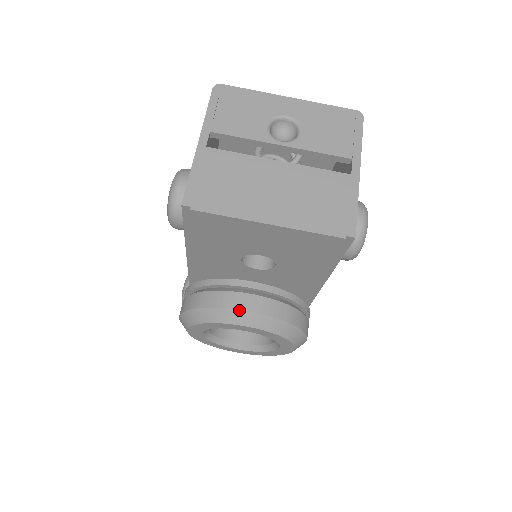
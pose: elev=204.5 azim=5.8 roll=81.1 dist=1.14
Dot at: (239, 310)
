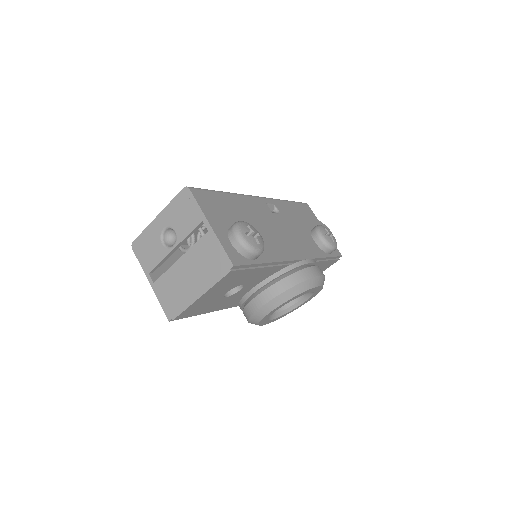
Dot at: (259, 309)
